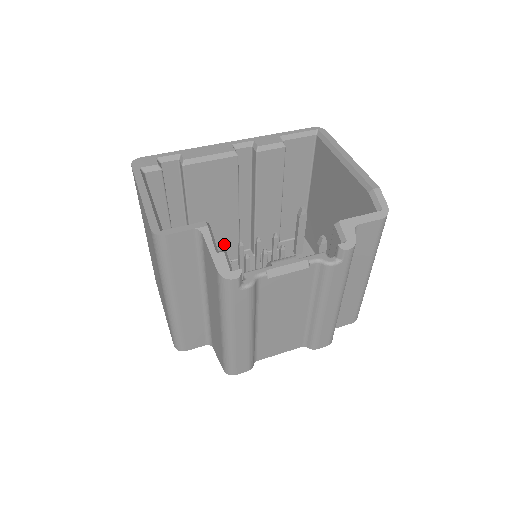
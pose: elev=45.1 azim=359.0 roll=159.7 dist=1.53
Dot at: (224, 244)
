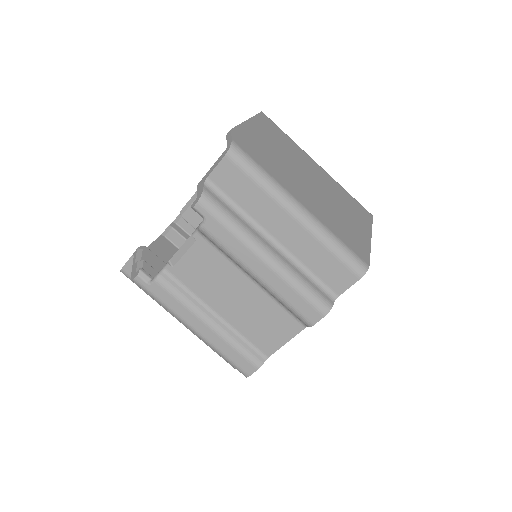
Dot at: occluded
